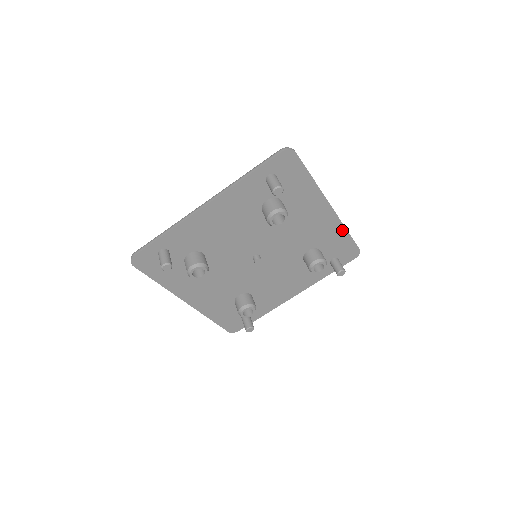
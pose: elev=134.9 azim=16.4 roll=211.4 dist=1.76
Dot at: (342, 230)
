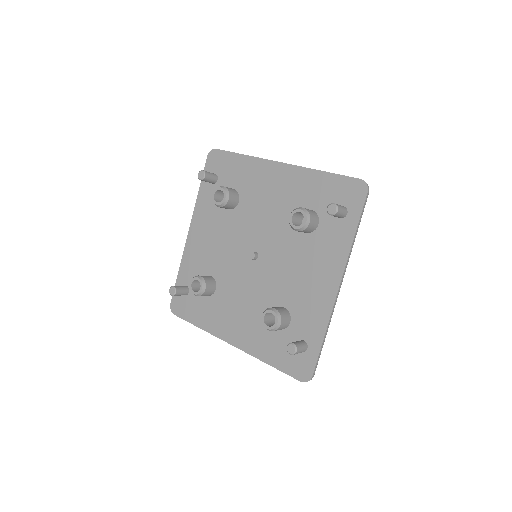
Dot at: (313, 174)
